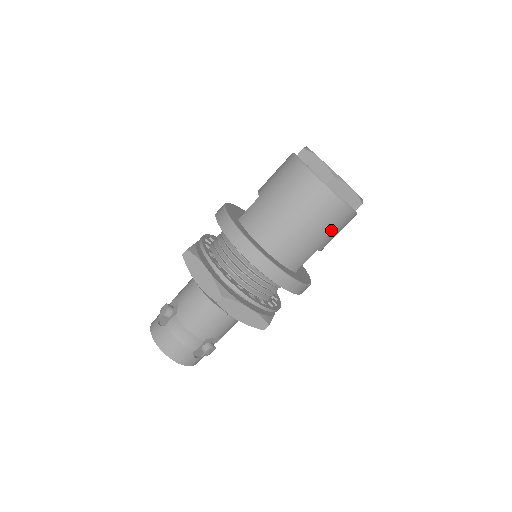
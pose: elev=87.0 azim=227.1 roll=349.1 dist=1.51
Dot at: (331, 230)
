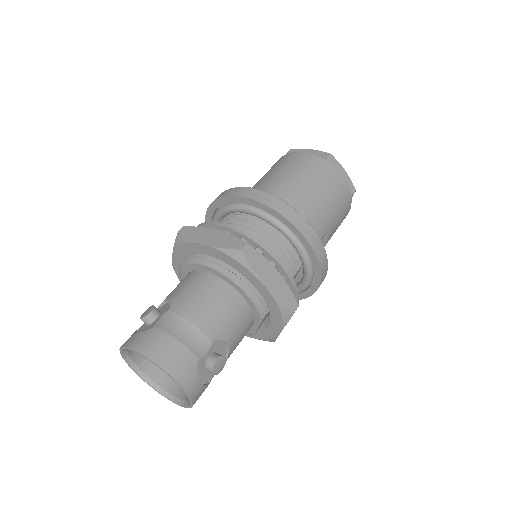
Dot at: (337, 207)
